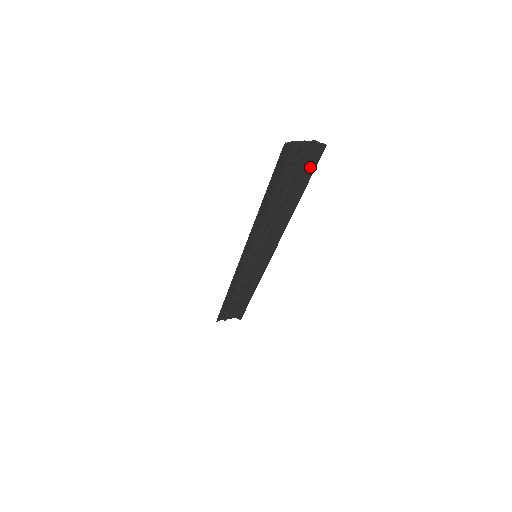
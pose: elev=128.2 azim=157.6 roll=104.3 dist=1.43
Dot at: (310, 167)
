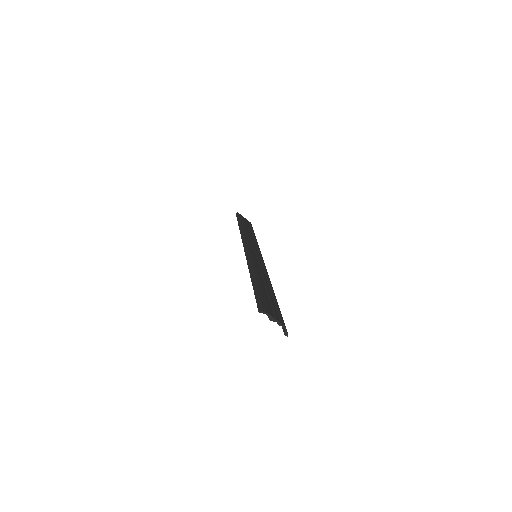
Dot at: occluded
